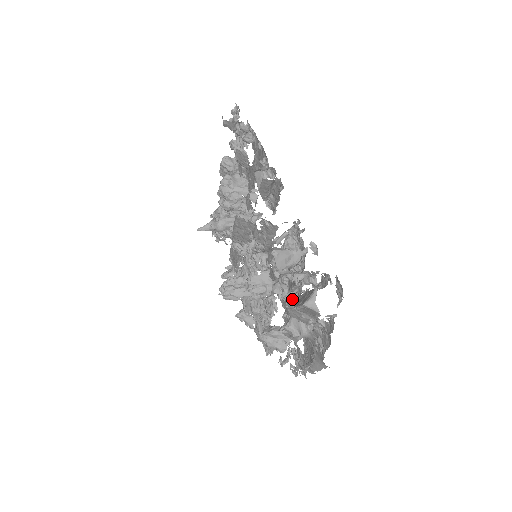
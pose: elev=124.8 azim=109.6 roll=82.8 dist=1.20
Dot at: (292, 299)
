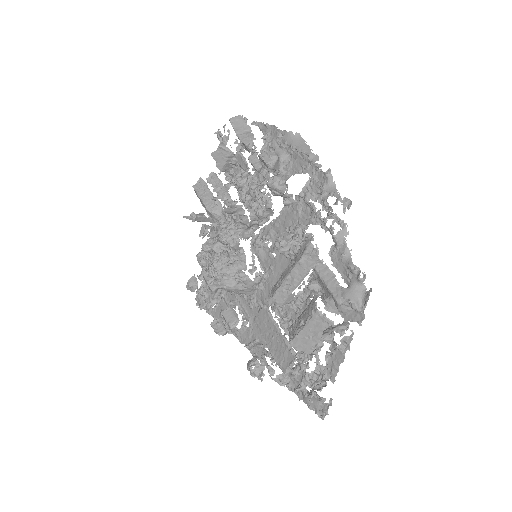
Dot at: occluded
